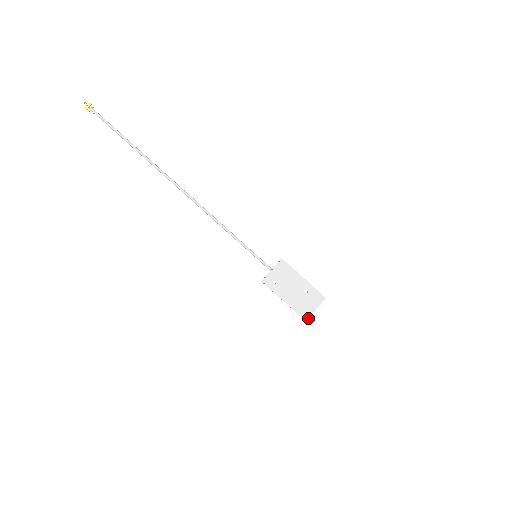
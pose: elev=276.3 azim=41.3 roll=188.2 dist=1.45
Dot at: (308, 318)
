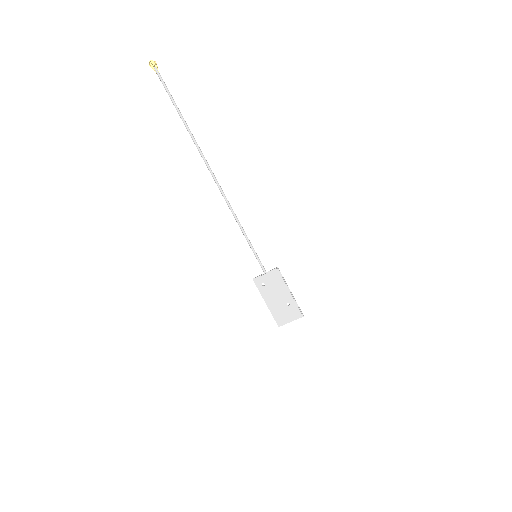
Dot at: (281, 325)
